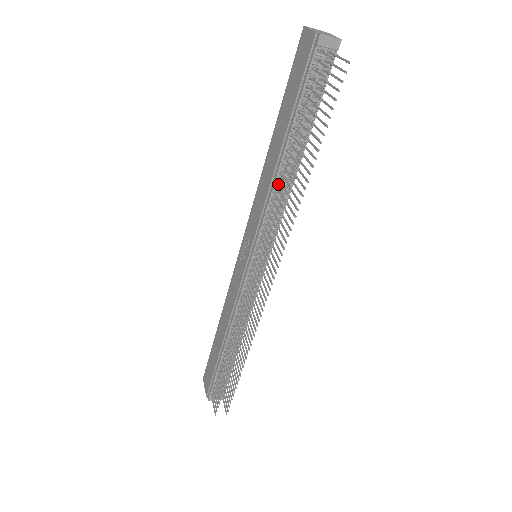
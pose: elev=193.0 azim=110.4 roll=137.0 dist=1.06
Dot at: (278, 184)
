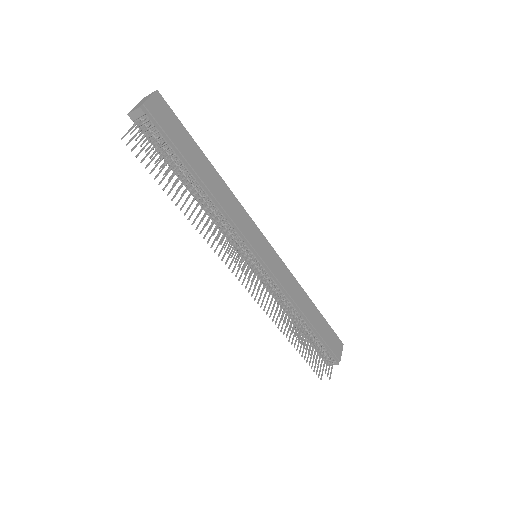
Dot at: occluded
